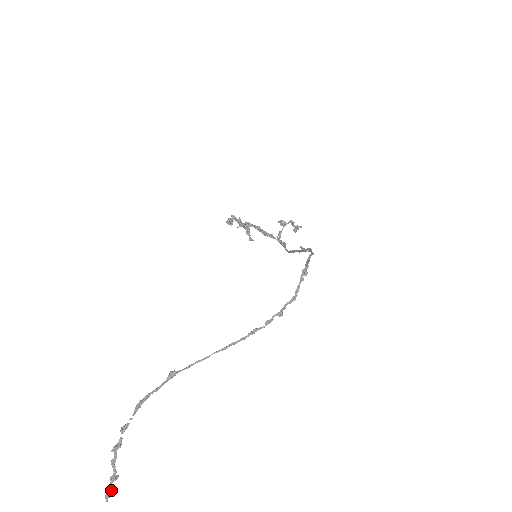
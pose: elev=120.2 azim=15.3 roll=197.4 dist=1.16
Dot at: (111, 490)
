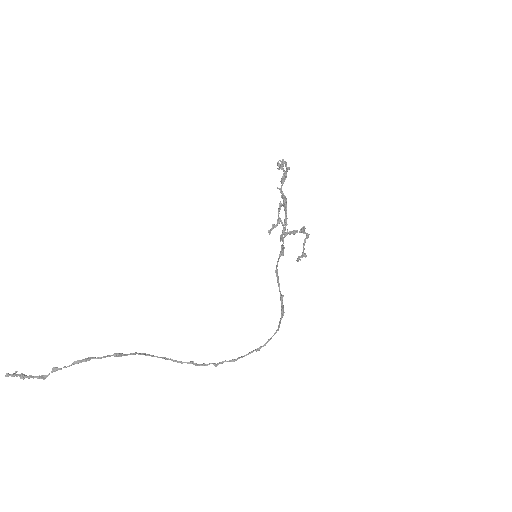
Dot at: (14, 376)
